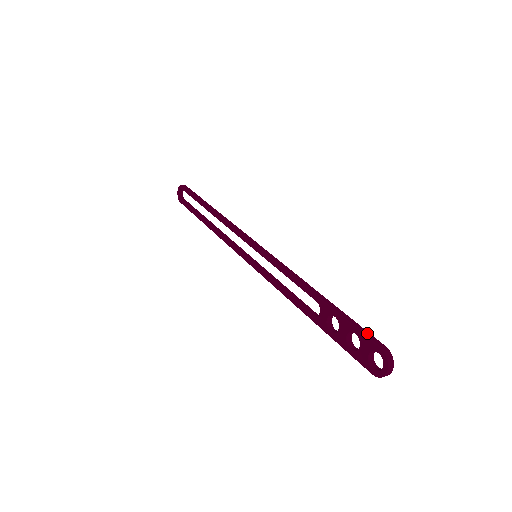
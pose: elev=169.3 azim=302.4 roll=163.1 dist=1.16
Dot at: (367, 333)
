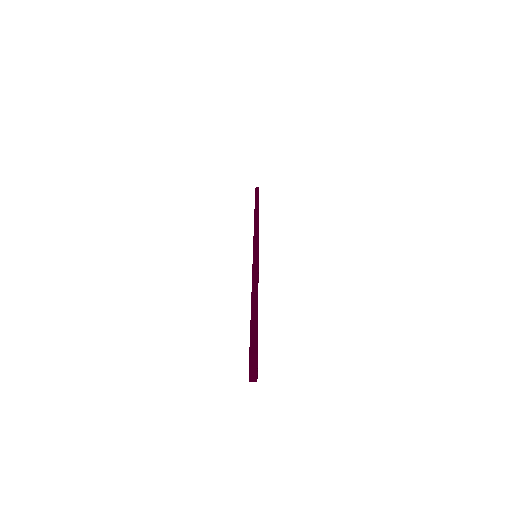
Dot at: (254, 337)
